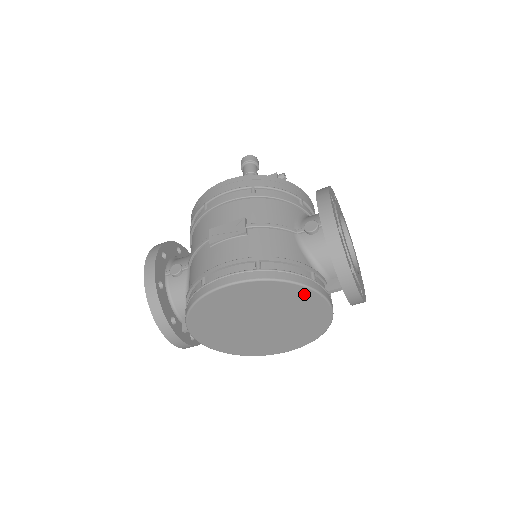
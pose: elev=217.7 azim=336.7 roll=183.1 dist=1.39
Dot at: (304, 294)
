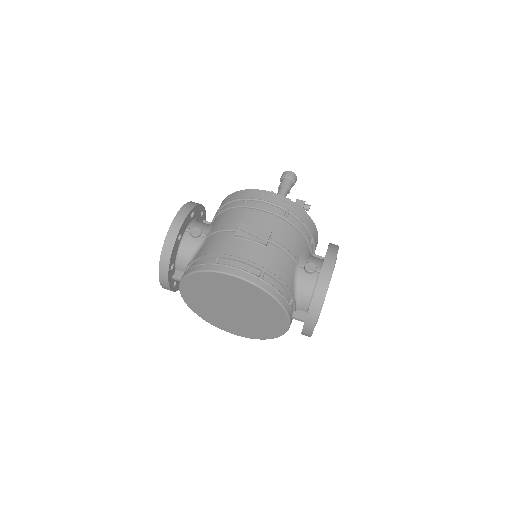
Dot at: (278, 311)
